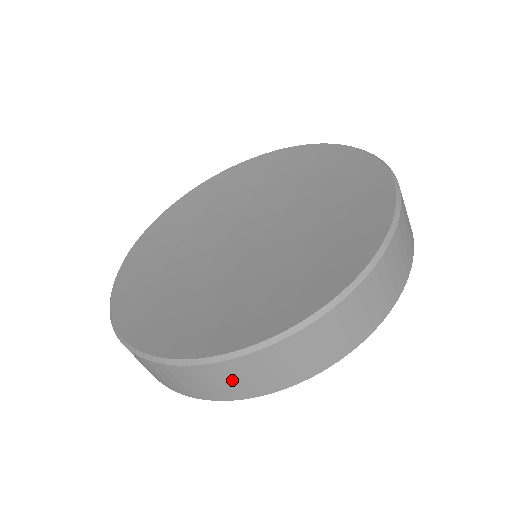
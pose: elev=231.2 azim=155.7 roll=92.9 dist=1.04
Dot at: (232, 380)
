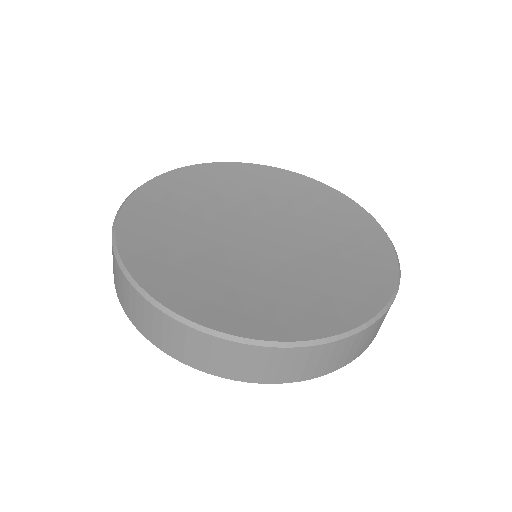
Dot at: (201, 351)
